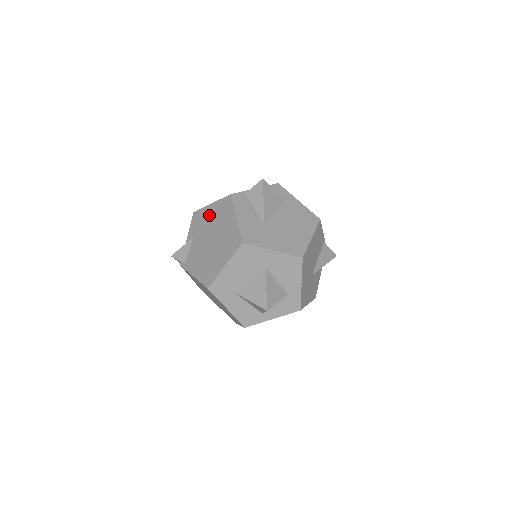
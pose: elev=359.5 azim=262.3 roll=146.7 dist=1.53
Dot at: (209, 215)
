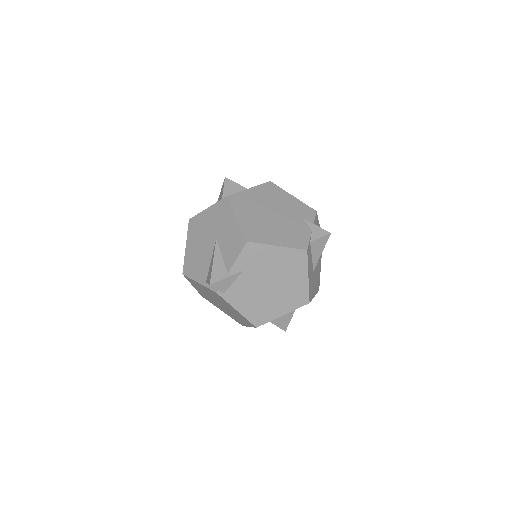
Dot at: (272, 258)
